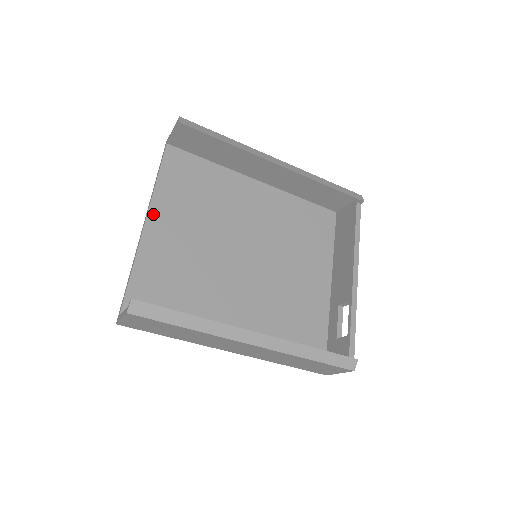
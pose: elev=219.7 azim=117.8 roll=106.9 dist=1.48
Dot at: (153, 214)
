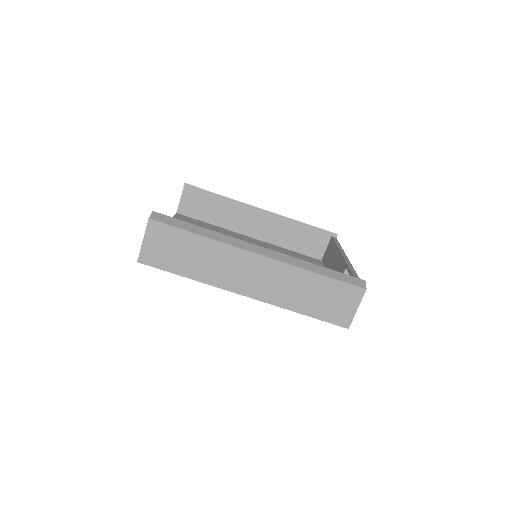
Dot at: occluded
